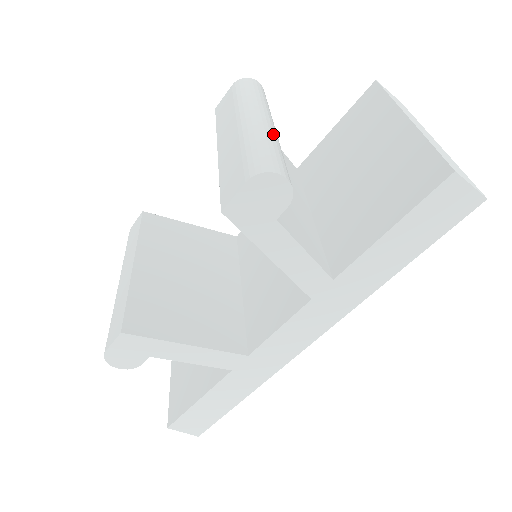
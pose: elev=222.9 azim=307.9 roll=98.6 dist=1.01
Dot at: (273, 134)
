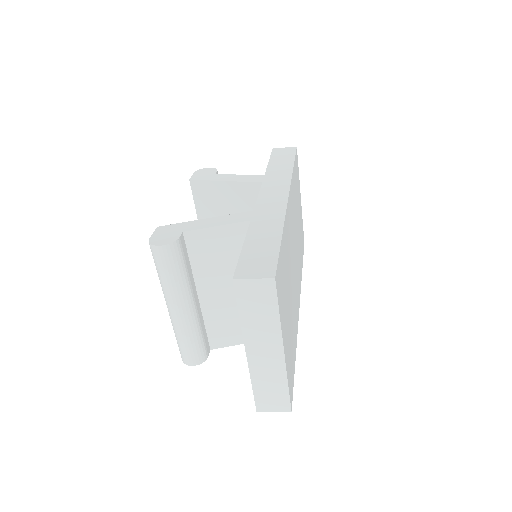
Dot at: (182, 327)
